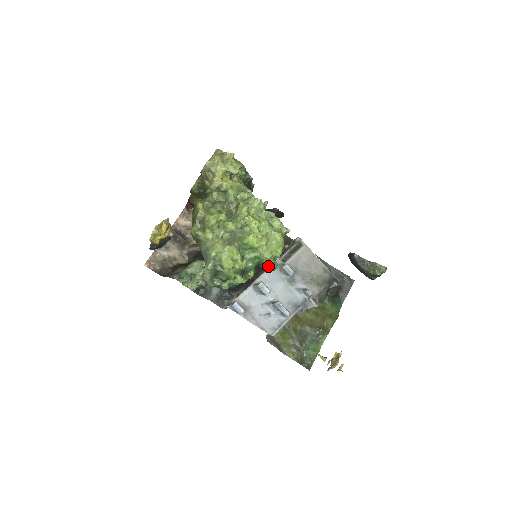
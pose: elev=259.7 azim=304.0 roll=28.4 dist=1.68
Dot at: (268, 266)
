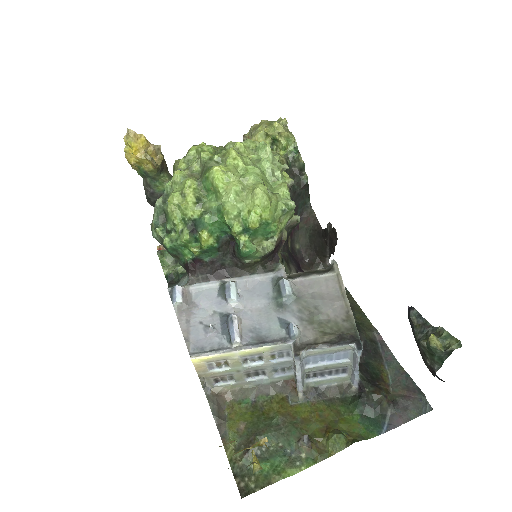
Dot at: (238, 242)
